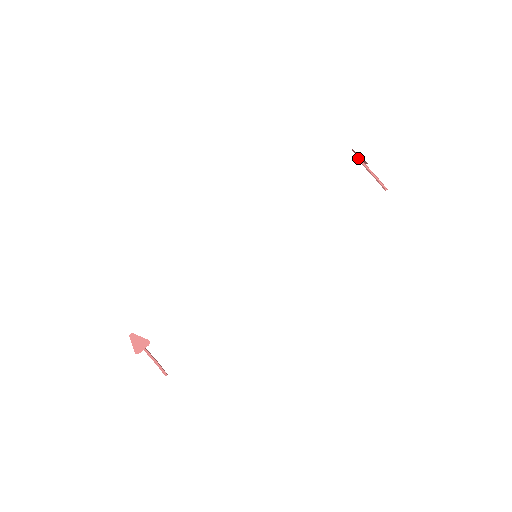
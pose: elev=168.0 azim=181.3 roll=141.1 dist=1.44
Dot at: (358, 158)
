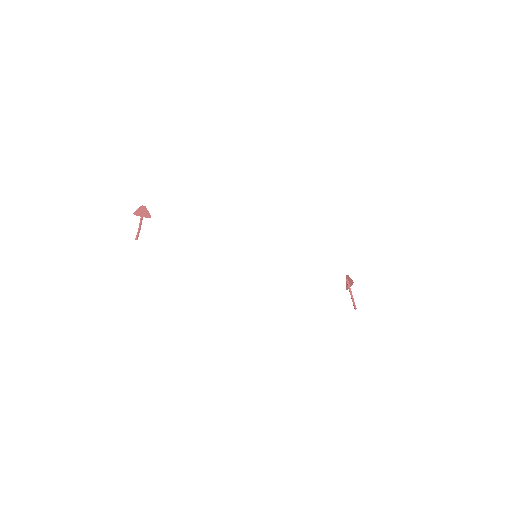
Dot at: (348, 281)
